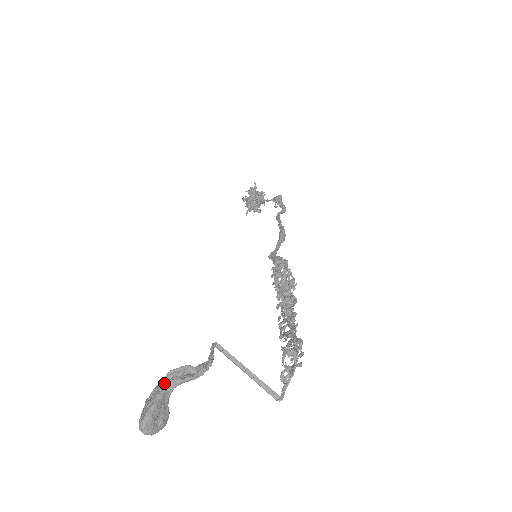
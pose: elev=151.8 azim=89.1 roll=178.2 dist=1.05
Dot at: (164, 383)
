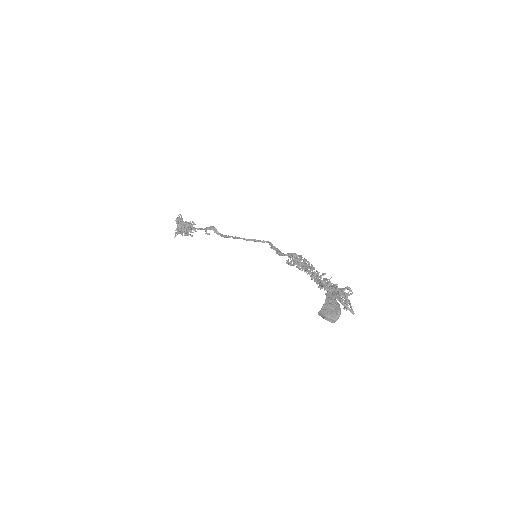
Dot at: (334, 295)
